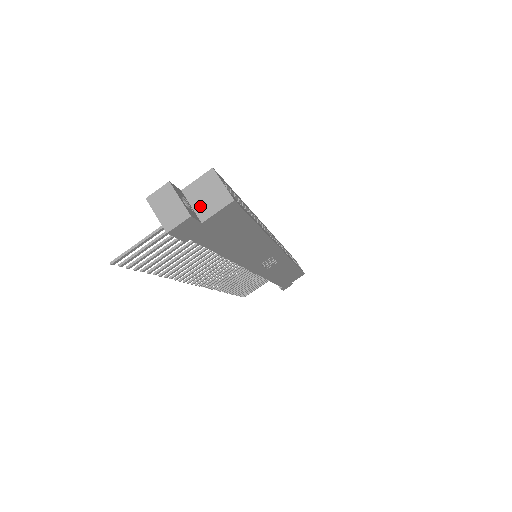
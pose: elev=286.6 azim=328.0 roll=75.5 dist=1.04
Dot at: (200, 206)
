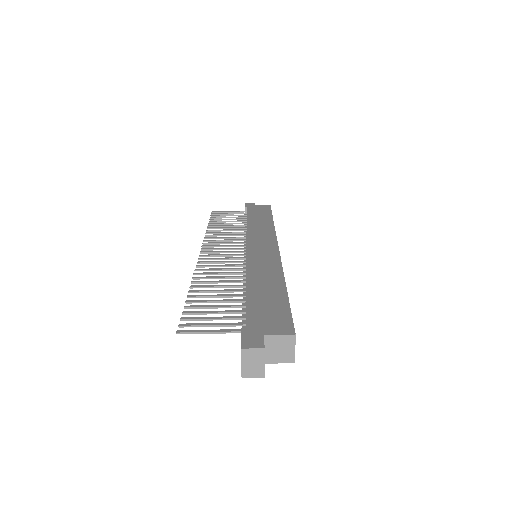
Dot at: (270, 353)
